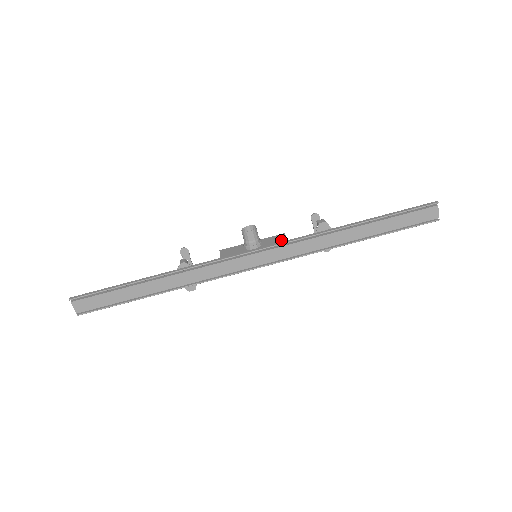
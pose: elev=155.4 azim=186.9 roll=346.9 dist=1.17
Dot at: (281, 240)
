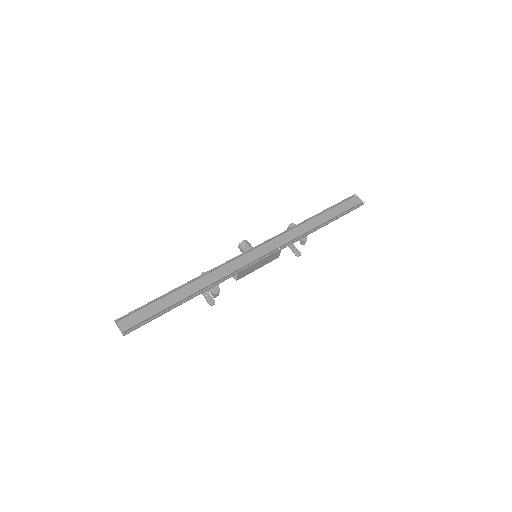
Dot at: occluded
